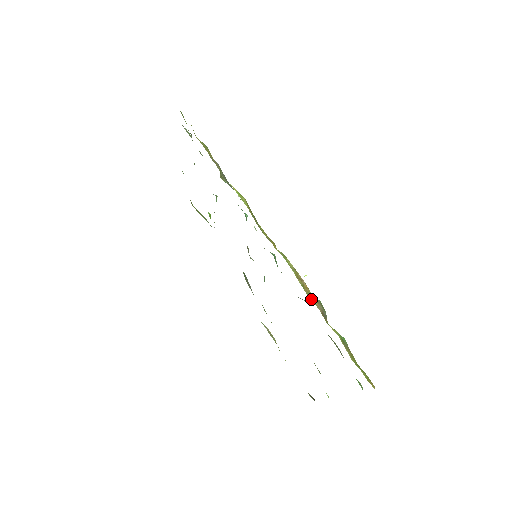
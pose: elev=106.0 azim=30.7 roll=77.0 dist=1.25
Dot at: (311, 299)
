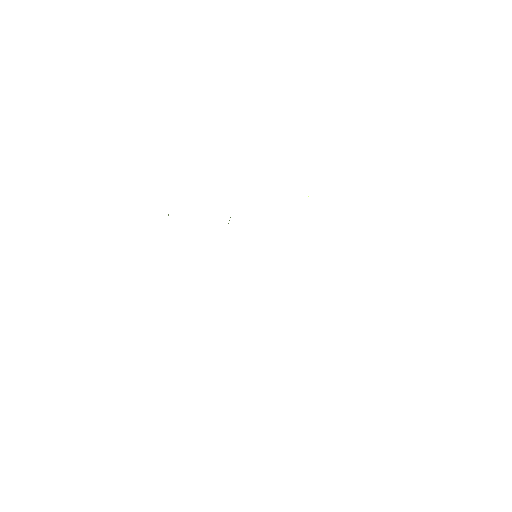
Dot at: occluded
